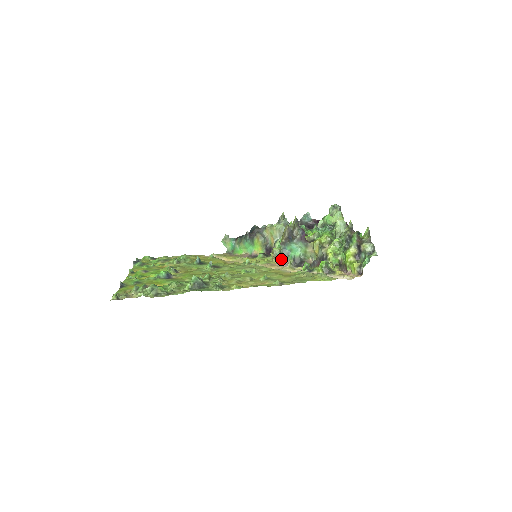
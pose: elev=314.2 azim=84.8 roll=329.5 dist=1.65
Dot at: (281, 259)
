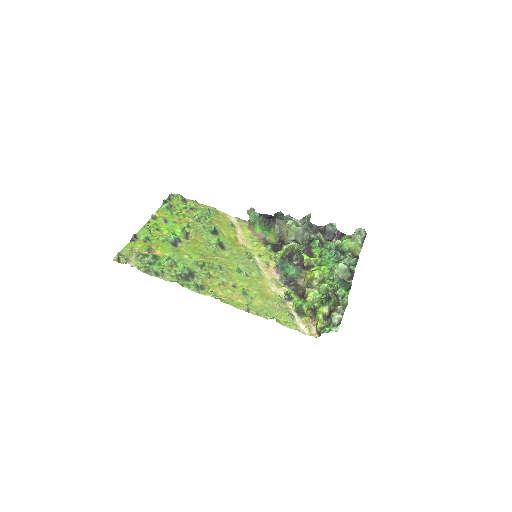
Dot at: (277, 267)
